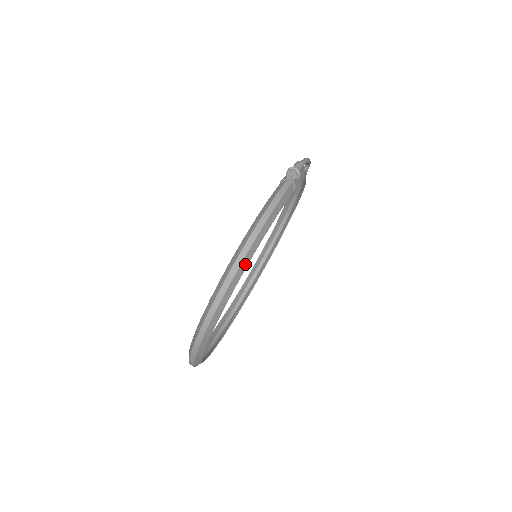
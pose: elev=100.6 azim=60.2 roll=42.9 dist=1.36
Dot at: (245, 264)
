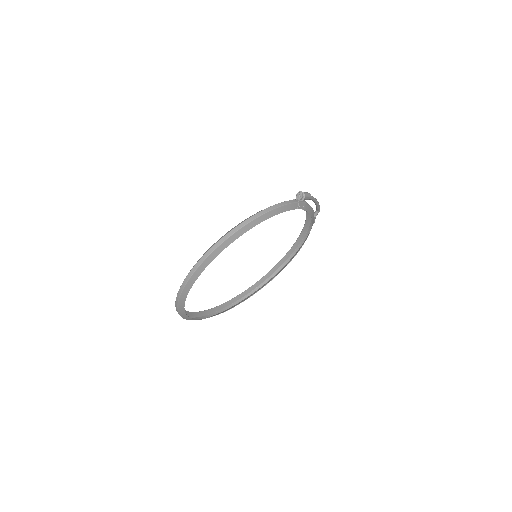
Dot at: (244, 231)
